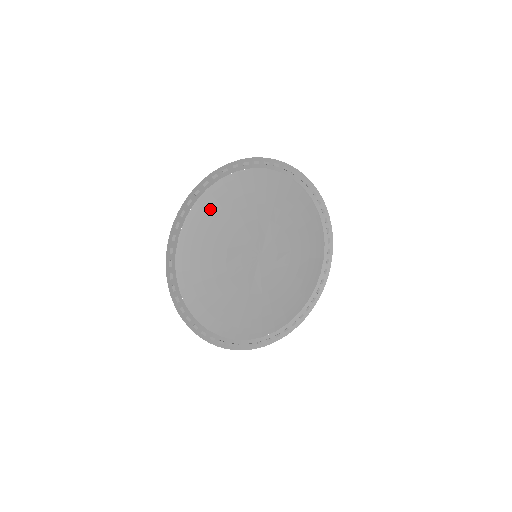
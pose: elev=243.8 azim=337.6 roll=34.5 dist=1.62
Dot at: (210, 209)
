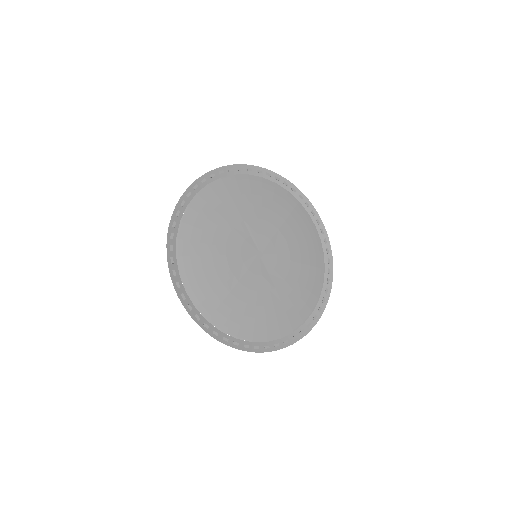
Dot at: (191, 252)
